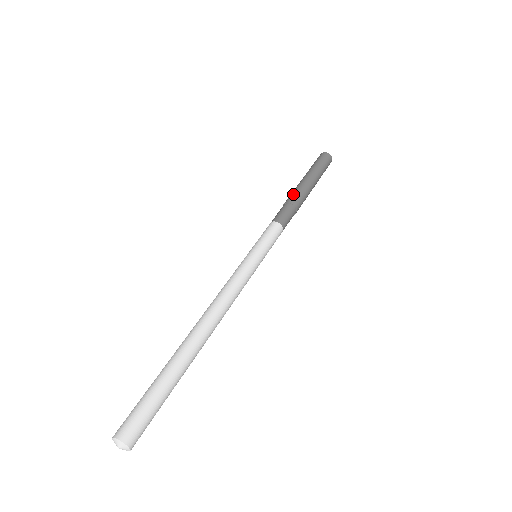
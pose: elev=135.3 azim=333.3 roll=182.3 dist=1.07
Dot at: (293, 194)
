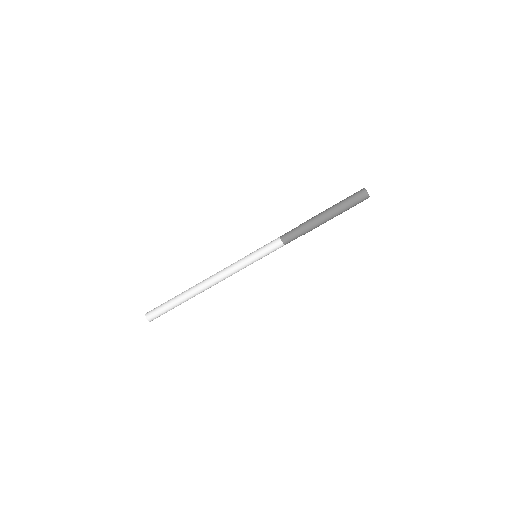
Dot at: (309, 223)
